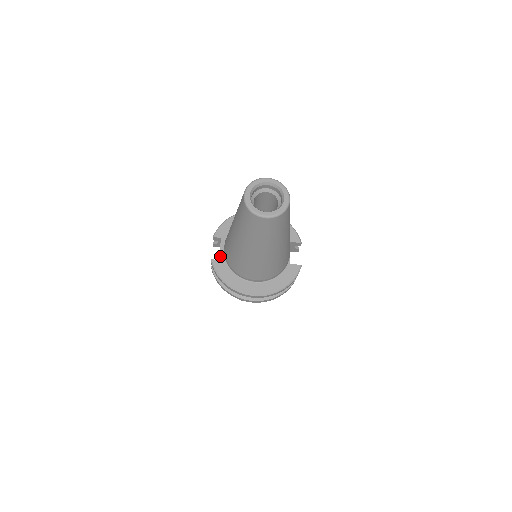
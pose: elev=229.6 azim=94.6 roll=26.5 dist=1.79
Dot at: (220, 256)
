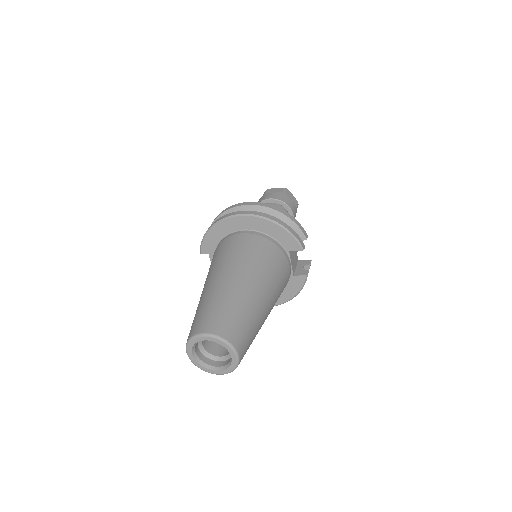
Dot at: occluded
